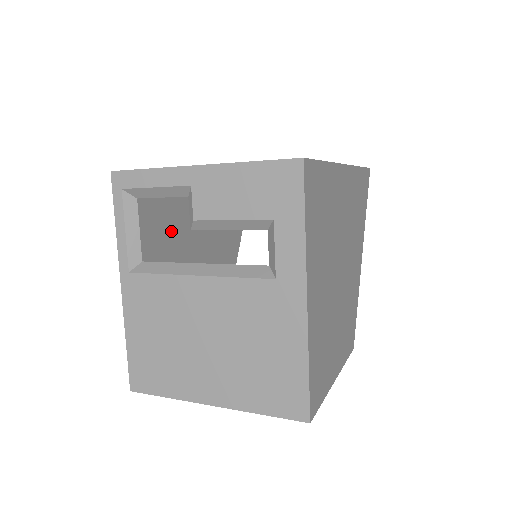
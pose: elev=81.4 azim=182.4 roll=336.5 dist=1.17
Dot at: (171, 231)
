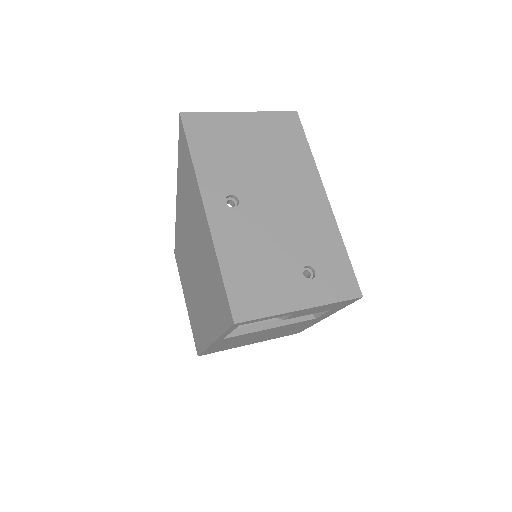
Dot at: occluded
